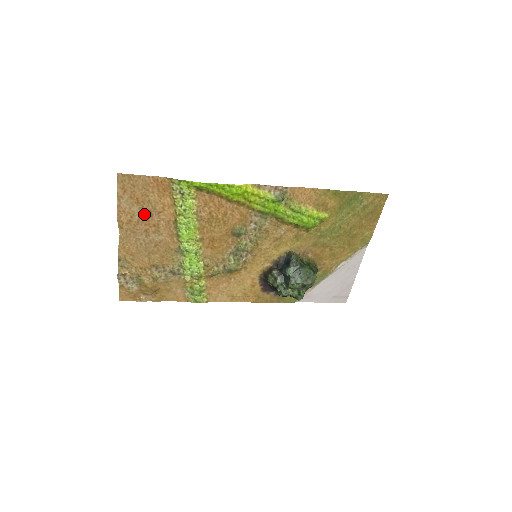
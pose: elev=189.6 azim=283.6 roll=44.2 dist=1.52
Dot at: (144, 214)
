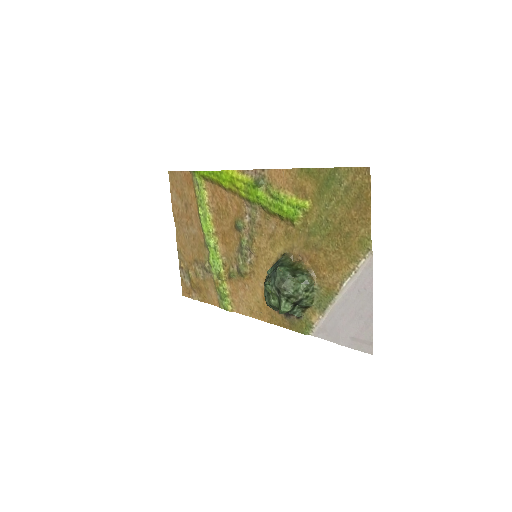
Dot at: (184, 207)
